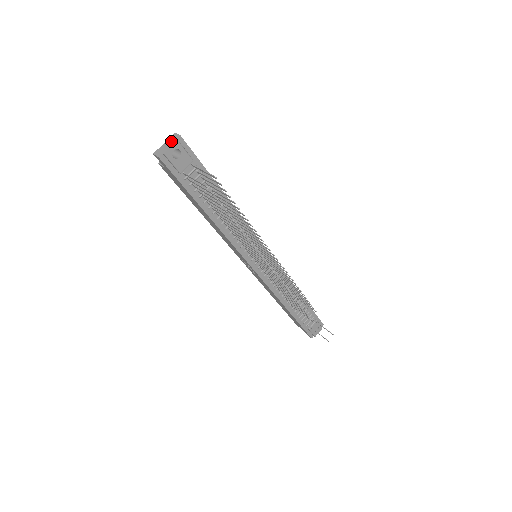
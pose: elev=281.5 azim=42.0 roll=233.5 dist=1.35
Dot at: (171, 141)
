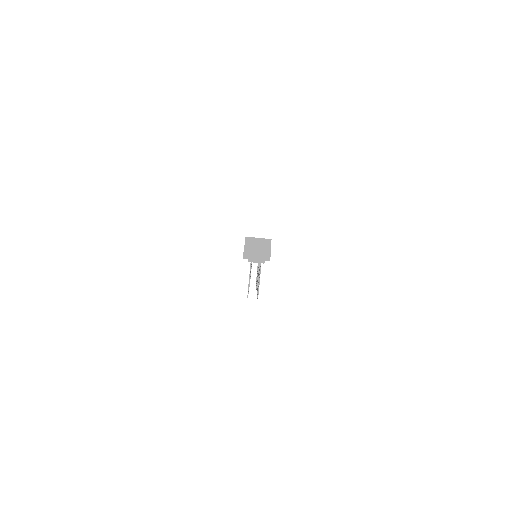
Dot at: (262, 257)
